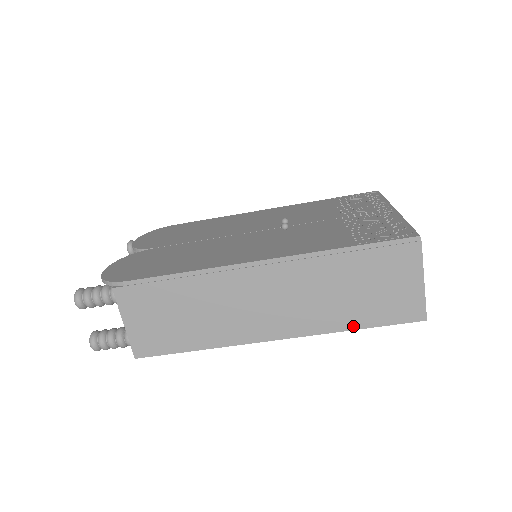
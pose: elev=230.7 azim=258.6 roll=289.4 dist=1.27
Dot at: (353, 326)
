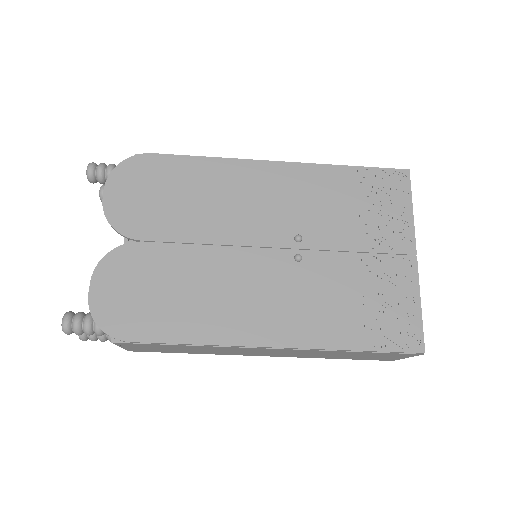
Dot at: (333, 358)
